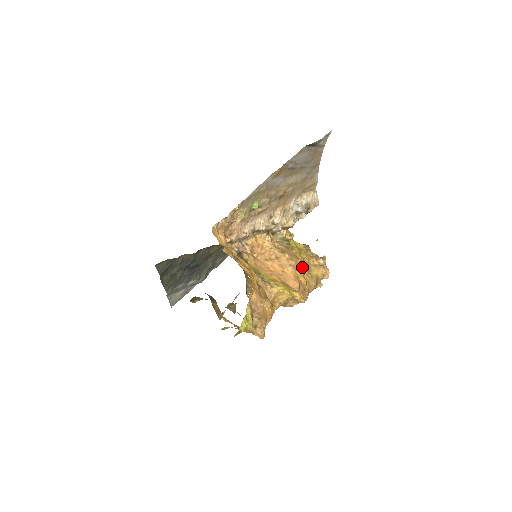
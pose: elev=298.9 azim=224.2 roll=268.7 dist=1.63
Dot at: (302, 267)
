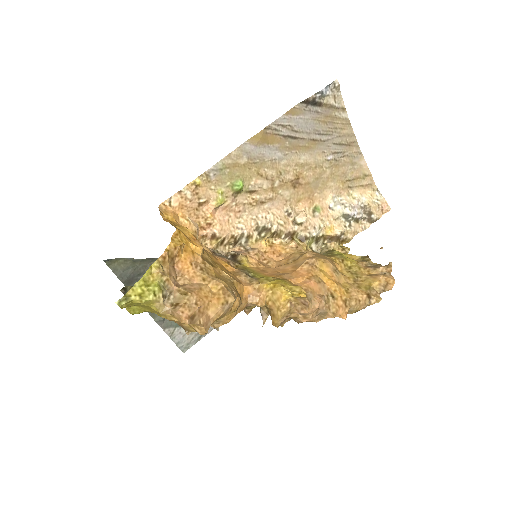
Dot at: (337, 271)
